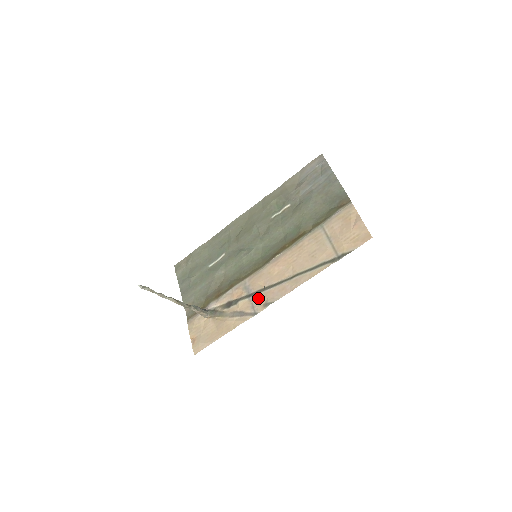
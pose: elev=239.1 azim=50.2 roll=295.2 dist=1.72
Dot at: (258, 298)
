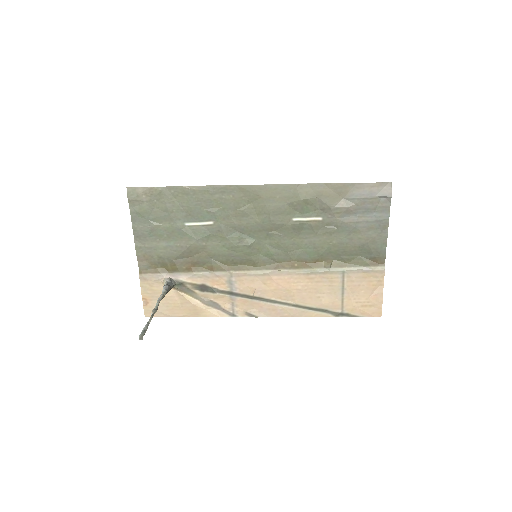
Dot at: (242, 302)
